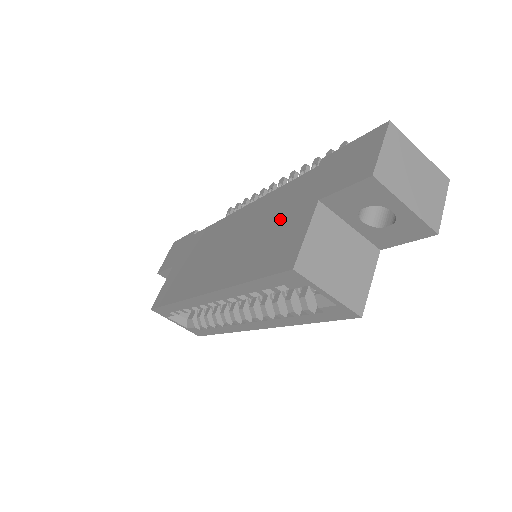
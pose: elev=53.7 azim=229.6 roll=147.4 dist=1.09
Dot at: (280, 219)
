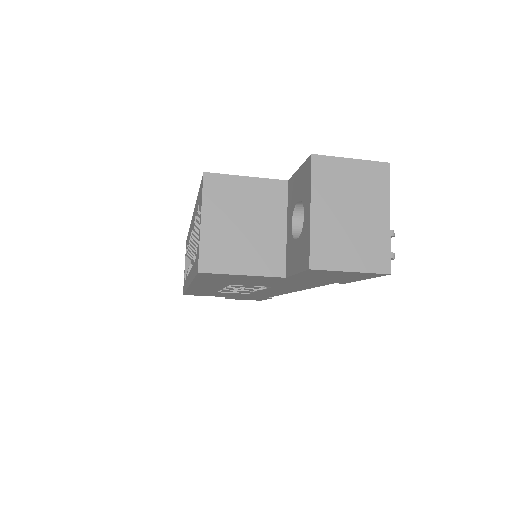
Dot at: occluded
